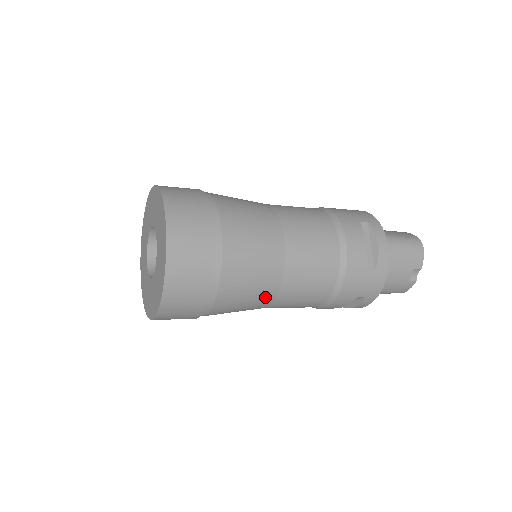
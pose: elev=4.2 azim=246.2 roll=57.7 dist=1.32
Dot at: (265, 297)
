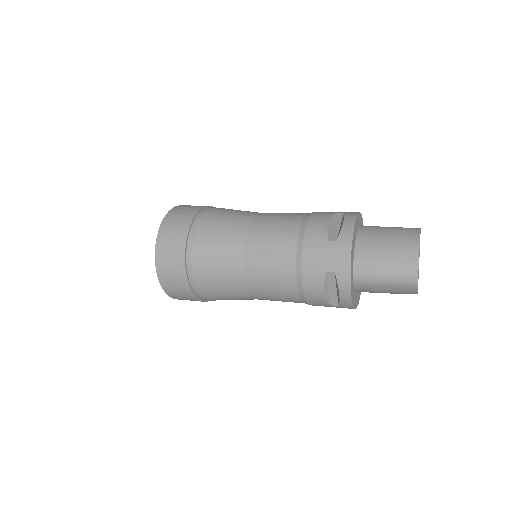
Dot at: occluded
